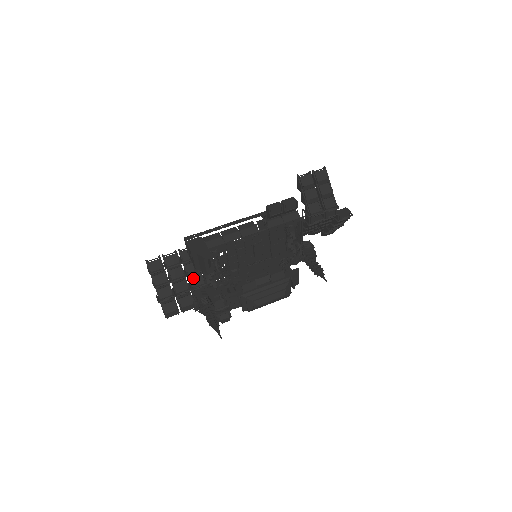
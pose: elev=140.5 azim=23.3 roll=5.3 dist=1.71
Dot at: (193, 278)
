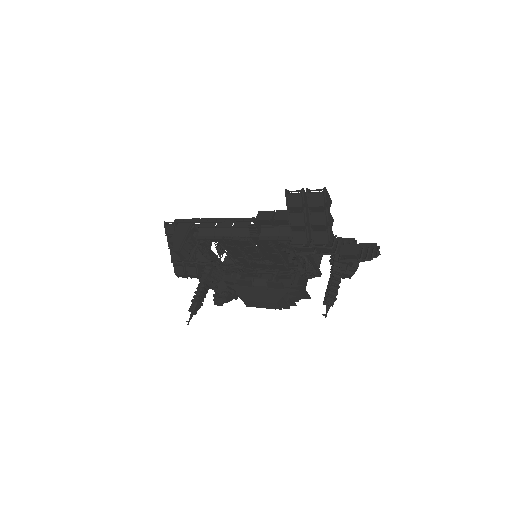
Dot at: occluded
